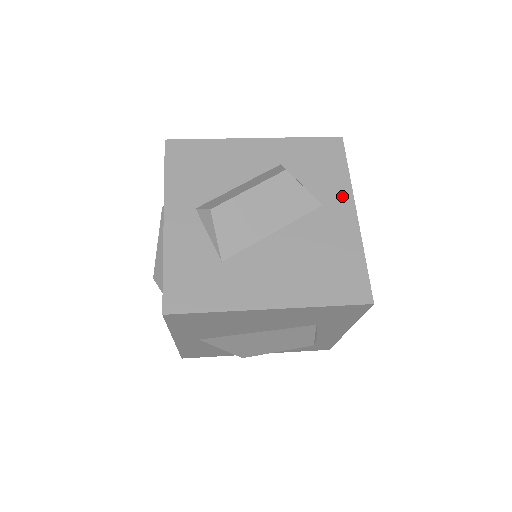
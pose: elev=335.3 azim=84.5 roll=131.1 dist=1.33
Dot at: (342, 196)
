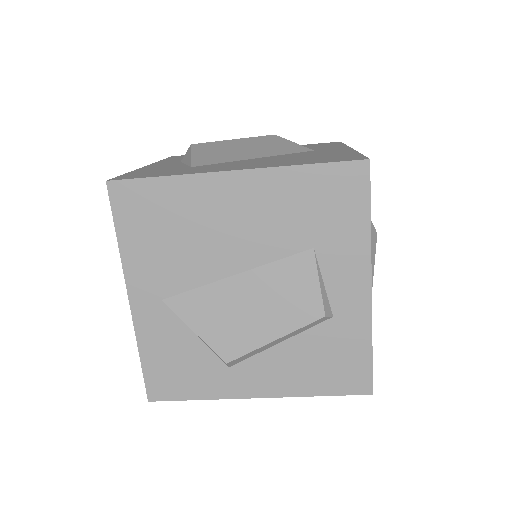
Dot at: occluded
